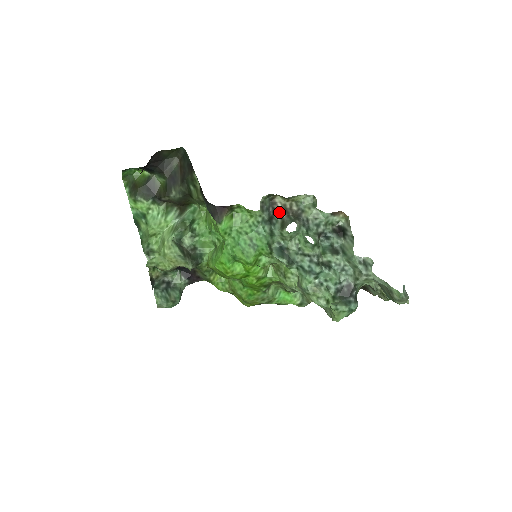
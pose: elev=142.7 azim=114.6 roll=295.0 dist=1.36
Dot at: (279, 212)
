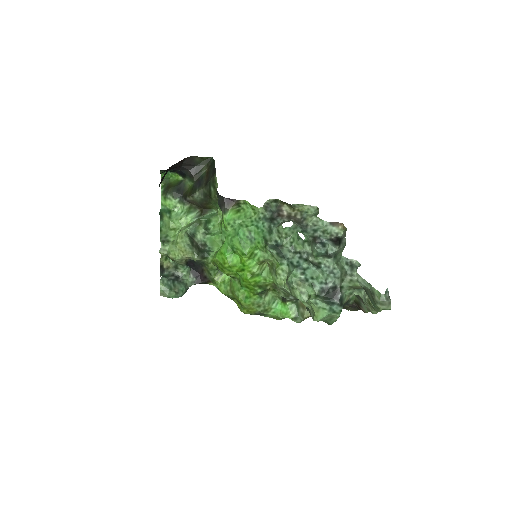
Dot at: (283, 217)
